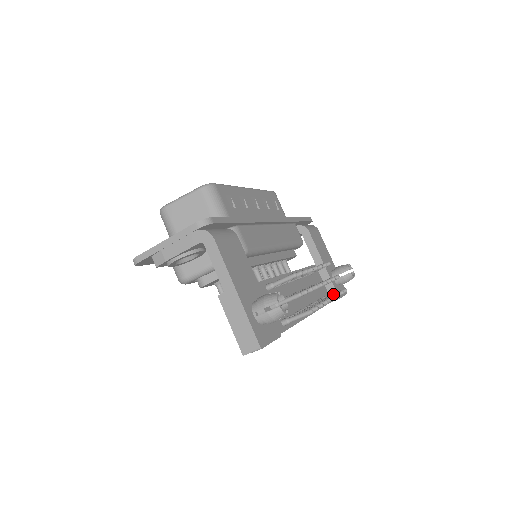
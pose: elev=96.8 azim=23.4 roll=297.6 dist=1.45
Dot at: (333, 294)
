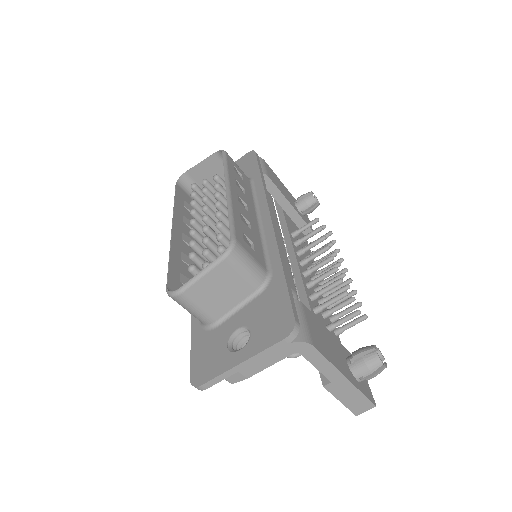
Dot at: (332, 252)
